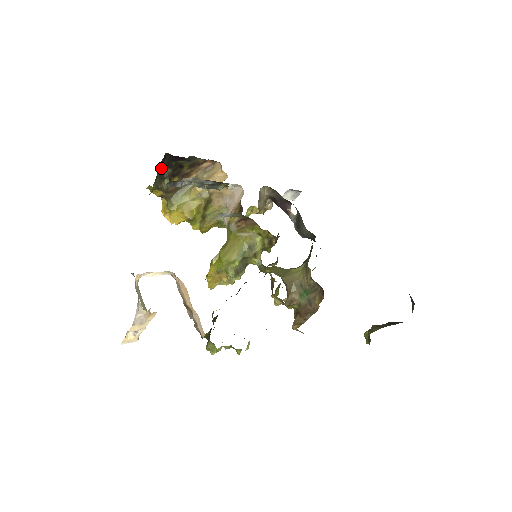
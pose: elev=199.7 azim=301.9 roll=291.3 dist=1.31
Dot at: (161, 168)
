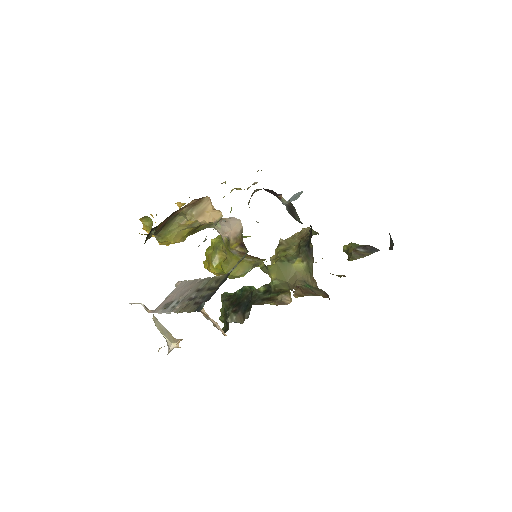
Dot at: occluded
